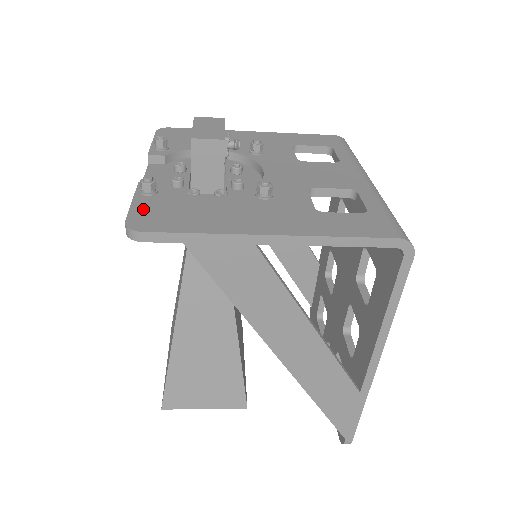
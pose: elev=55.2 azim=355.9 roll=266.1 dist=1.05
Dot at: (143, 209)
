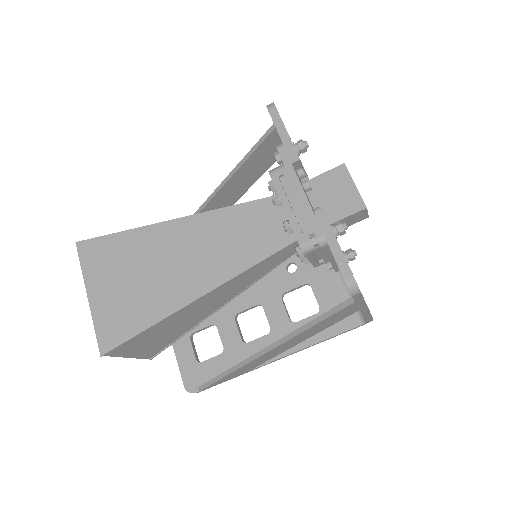
Dot at: occluded
